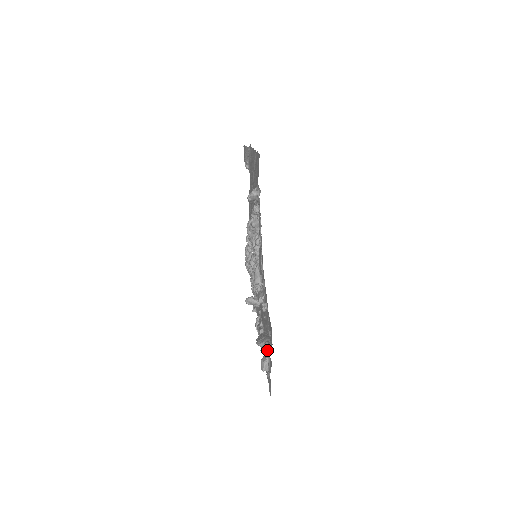
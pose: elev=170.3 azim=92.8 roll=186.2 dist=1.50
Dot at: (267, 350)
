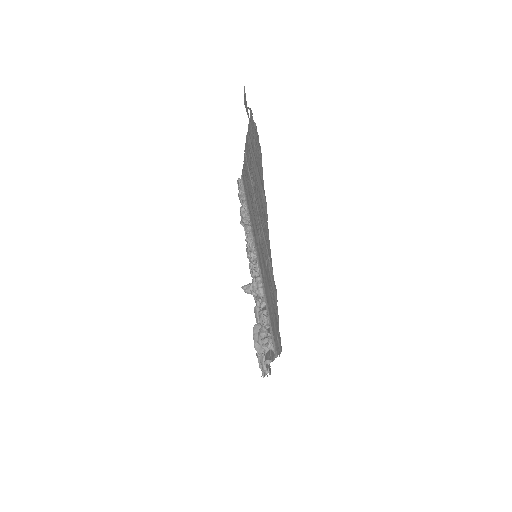
Dot at: (265, 373)
